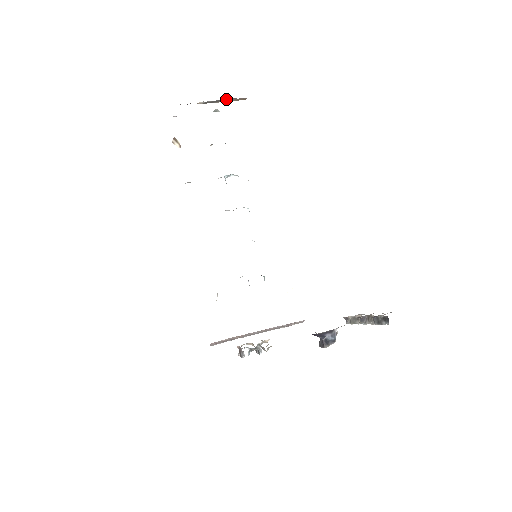
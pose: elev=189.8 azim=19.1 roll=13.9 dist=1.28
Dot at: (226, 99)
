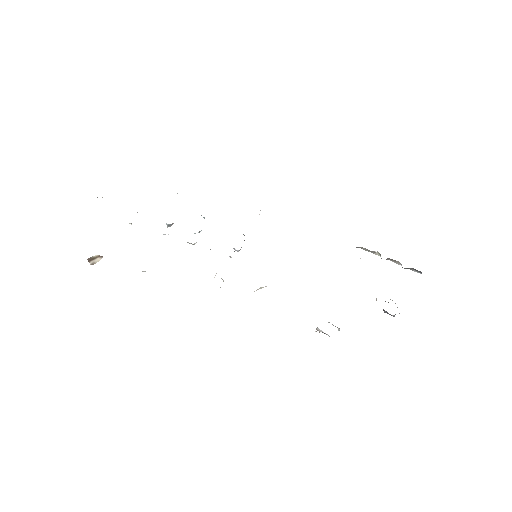
Dot at: occluded
